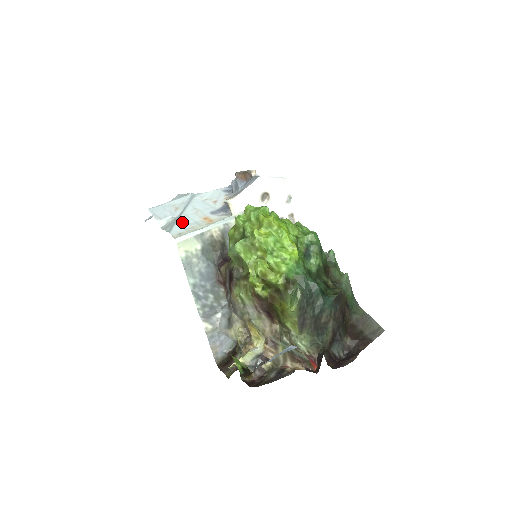
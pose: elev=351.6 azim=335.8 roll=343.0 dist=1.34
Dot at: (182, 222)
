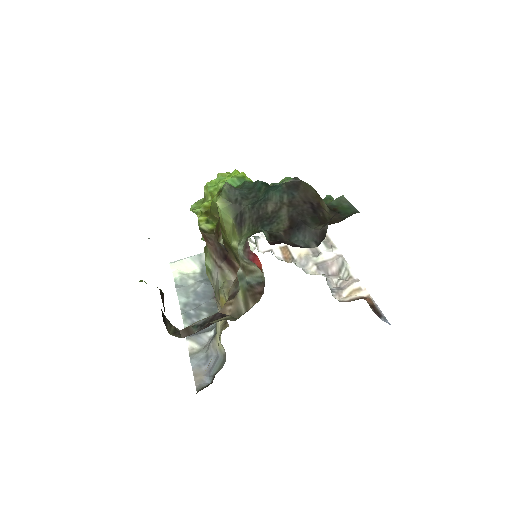
Dot at: occluded
